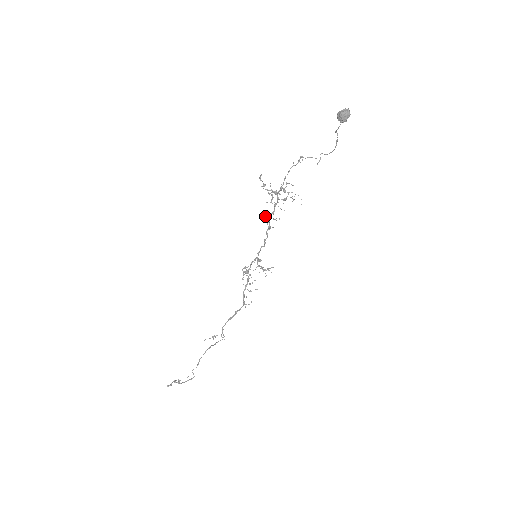
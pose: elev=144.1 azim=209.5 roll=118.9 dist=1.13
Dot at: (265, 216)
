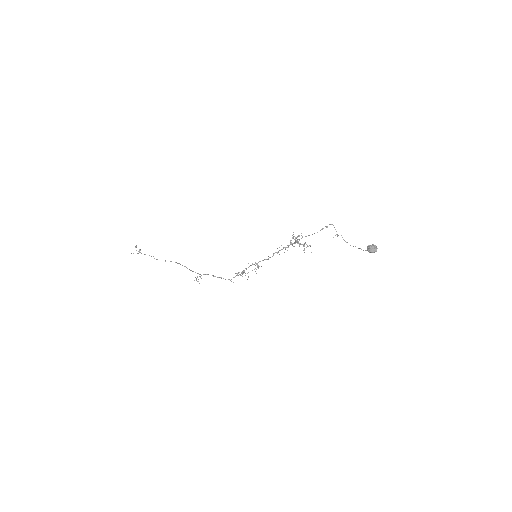
Dot at: occluded
